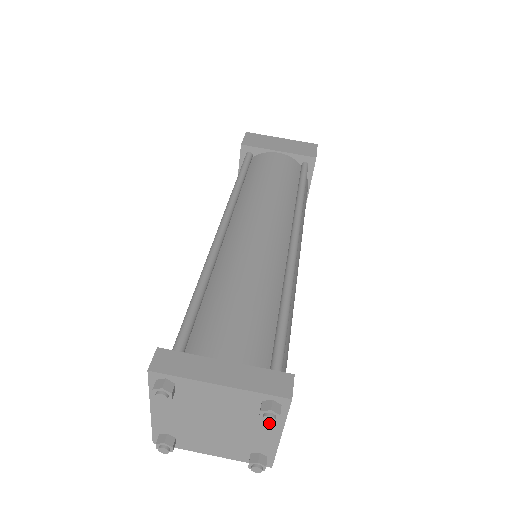
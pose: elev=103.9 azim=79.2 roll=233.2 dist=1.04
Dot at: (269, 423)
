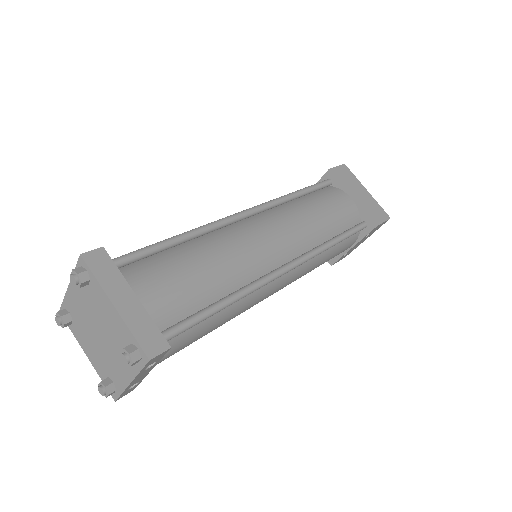
Dot at: occluded
